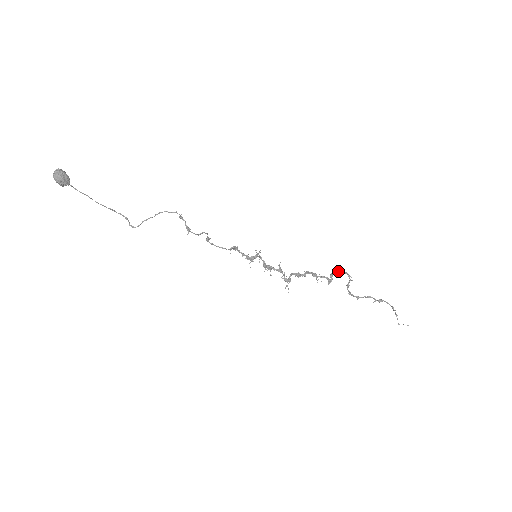
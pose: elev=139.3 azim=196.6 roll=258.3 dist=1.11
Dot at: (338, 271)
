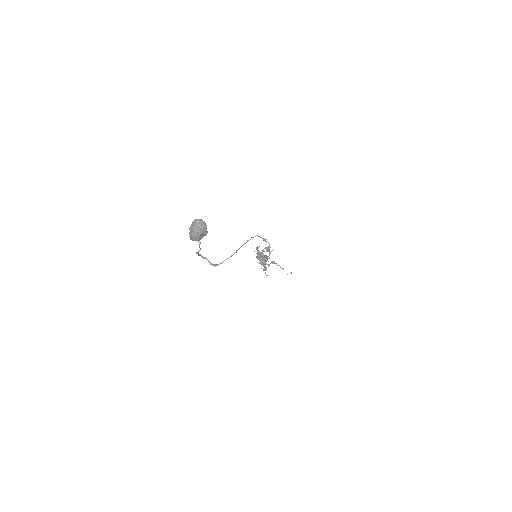
Dot at: (257, 248)
